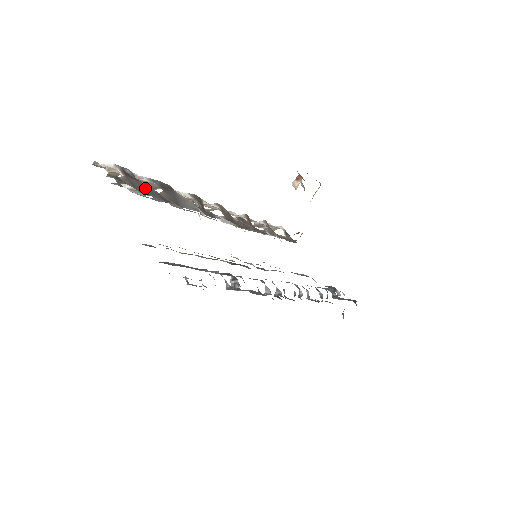
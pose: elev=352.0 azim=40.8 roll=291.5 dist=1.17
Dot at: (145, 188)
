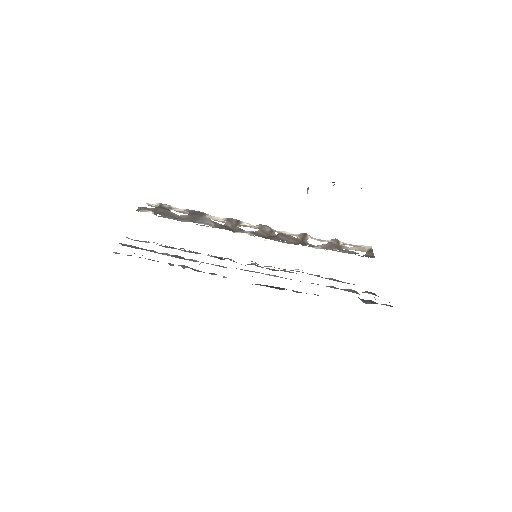
Dot at: (164, 212)
